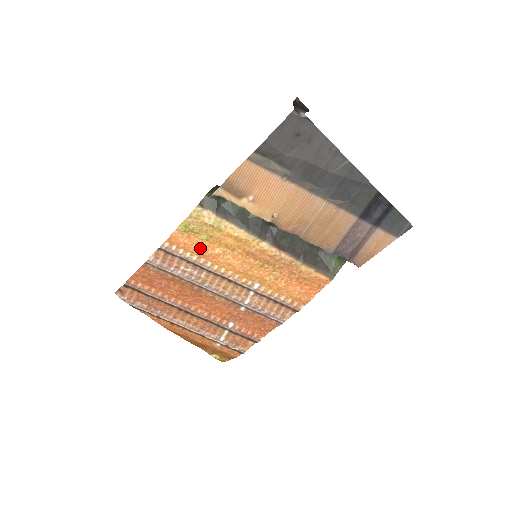
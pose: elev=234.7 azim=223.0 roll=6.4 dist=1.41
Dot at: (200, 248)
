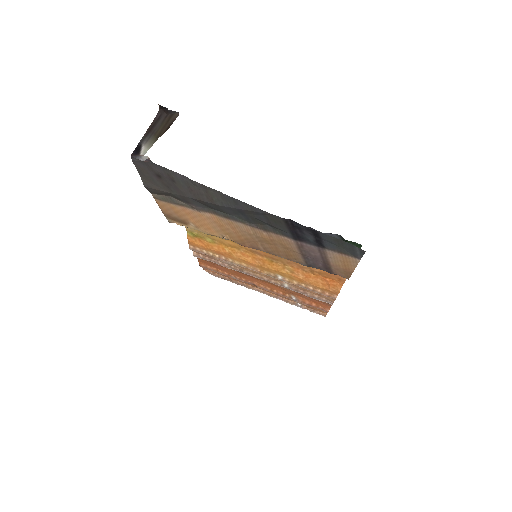
Dot at: (214, 249)
